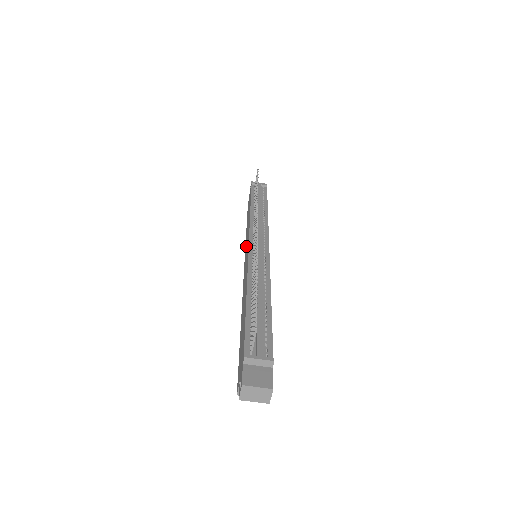
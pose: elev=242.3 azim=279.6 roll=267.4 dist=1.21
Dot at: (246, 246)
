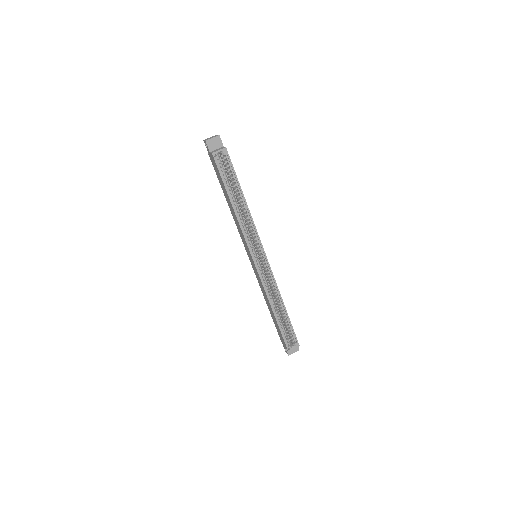
Dot at: (258, 277)
